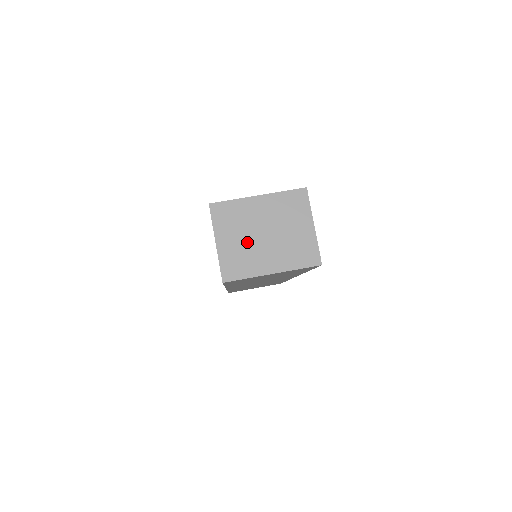
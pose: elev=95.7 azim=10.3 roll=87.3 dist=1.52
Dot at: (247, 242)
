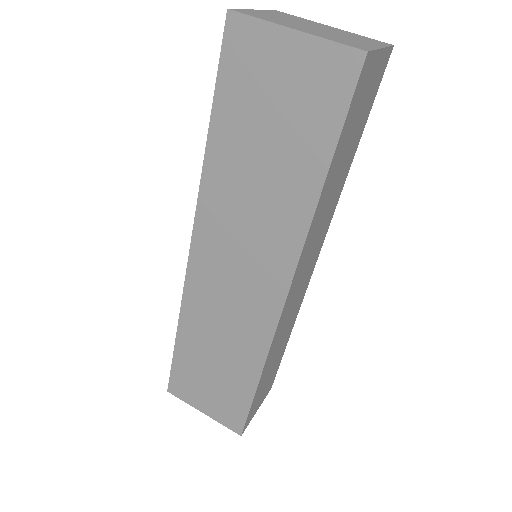
Dot at: (289, 21)
